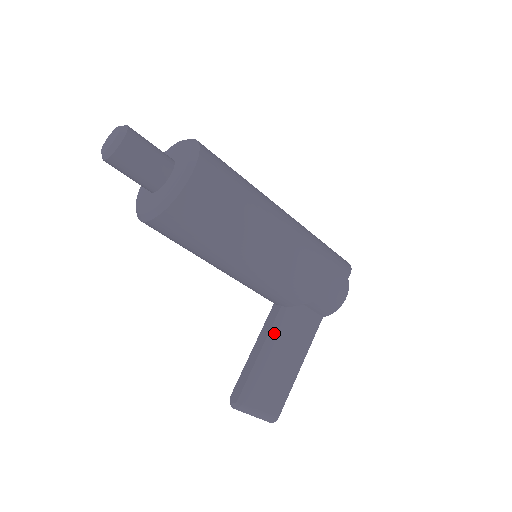
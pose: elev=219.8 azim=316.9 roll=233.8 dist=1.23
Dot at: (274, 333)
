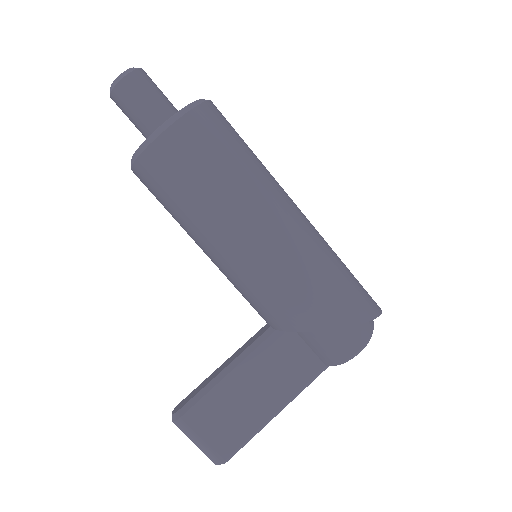
Dot at: (248, 354)
